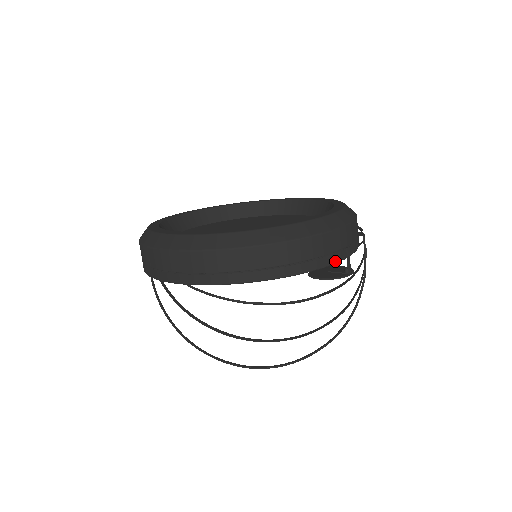
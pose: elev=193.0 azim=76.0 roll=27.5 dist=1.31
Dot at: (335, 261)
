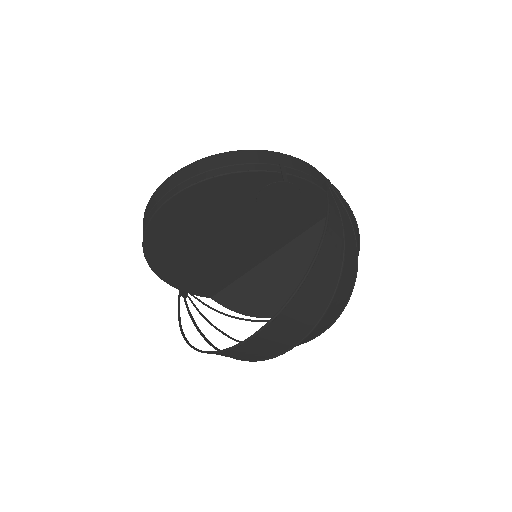
Dot at: (263, 169)
